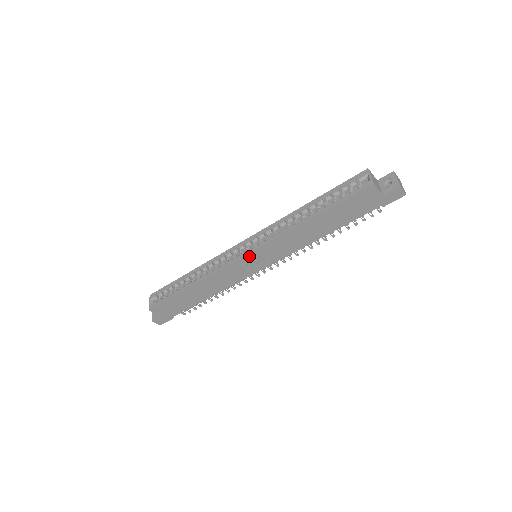
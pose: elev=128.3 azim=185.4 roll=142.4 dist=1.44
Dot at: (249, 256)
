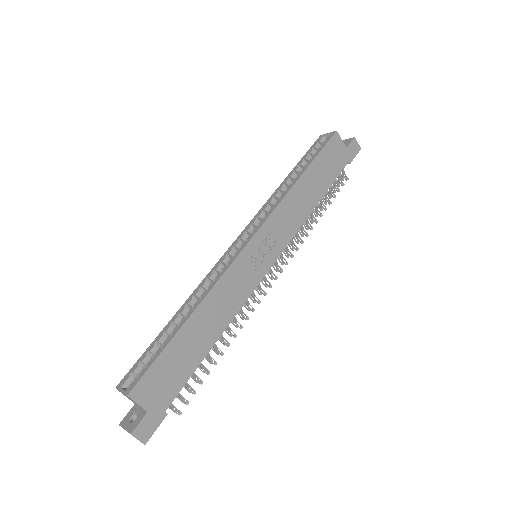
Dot at: (254, 241)
